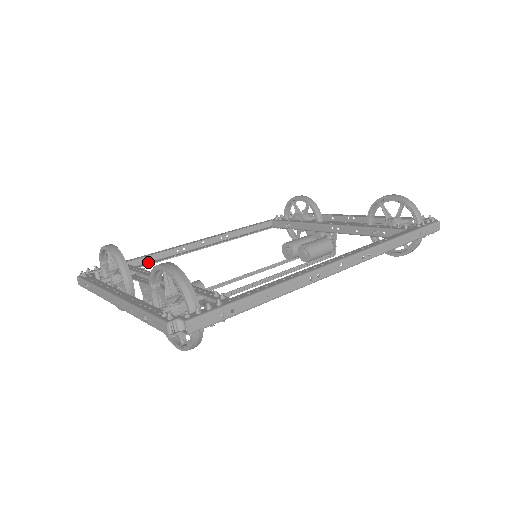
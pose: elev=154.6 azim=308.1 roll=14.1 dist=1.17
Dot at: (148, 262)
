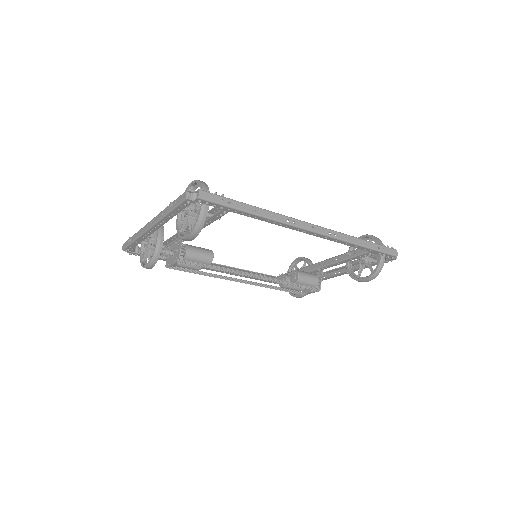
Dot at: occluded
